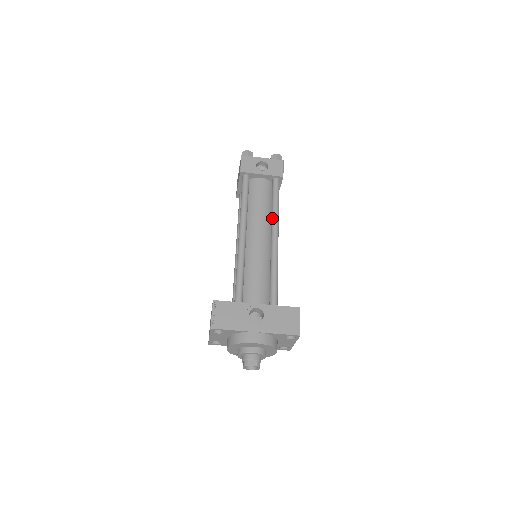
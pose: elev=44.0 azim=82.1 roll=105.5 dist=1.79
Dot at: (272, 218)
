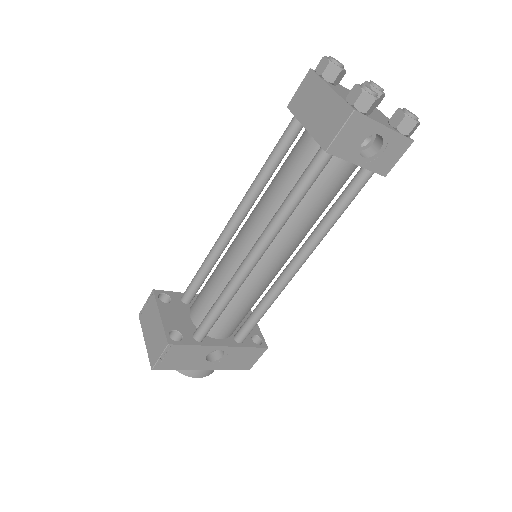
Dot at: (315, 238)
